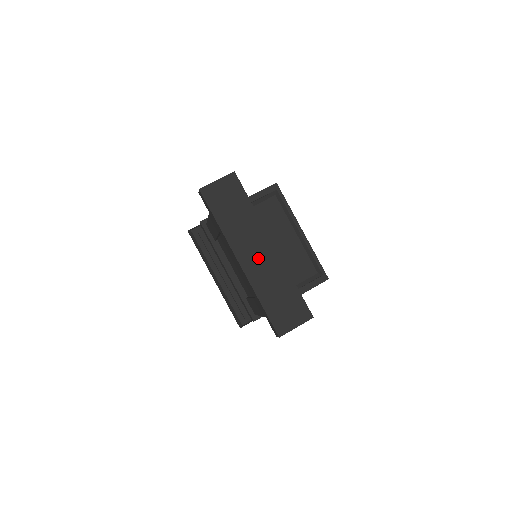
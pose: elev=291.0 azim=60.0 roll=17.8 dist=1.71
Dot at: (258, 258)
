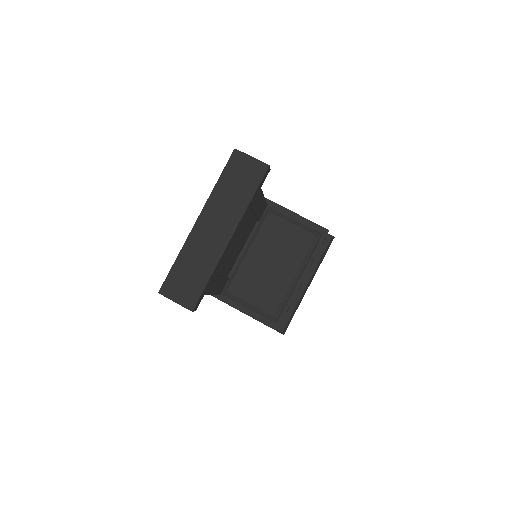
Dot at: (211, 233)
